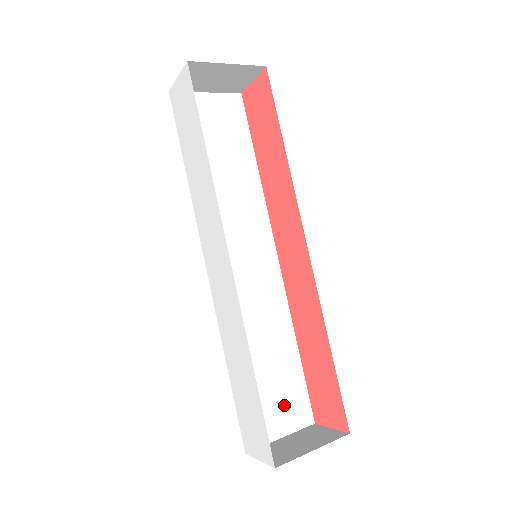
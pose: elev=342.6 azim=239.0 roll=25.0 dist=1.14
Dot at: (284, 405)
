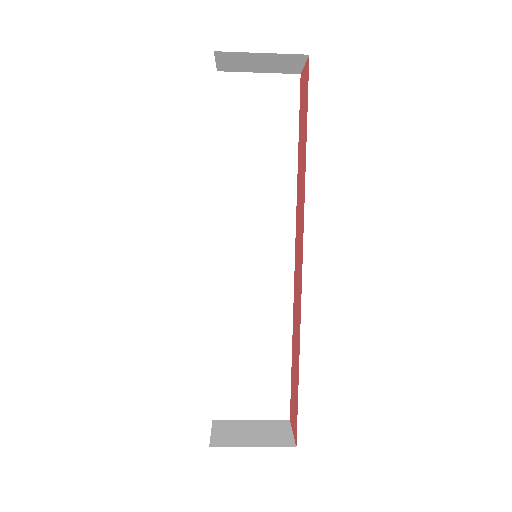
Dot at: (262, 394)
